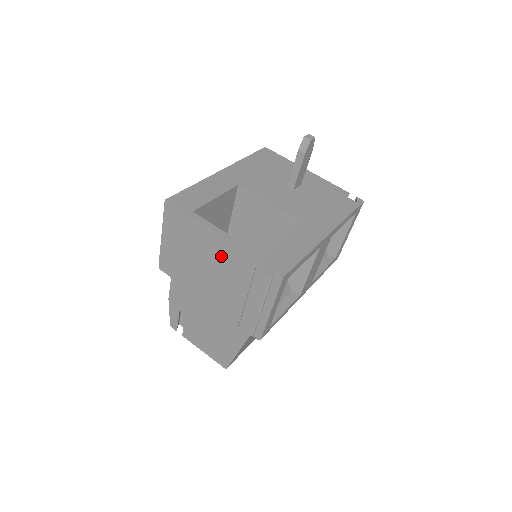
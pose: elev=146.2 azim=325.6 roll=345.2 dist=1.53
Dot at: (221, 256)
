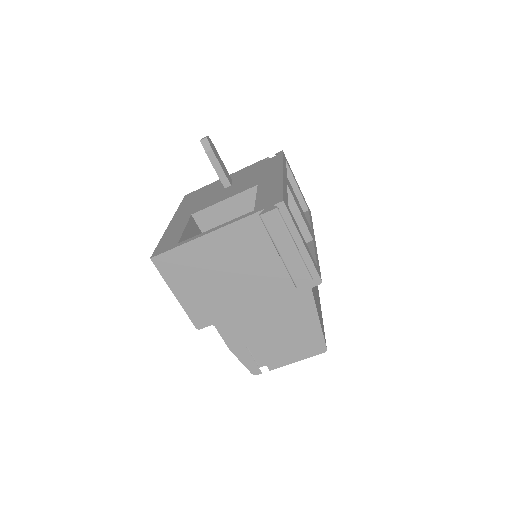
Dot at: (229, 248)
